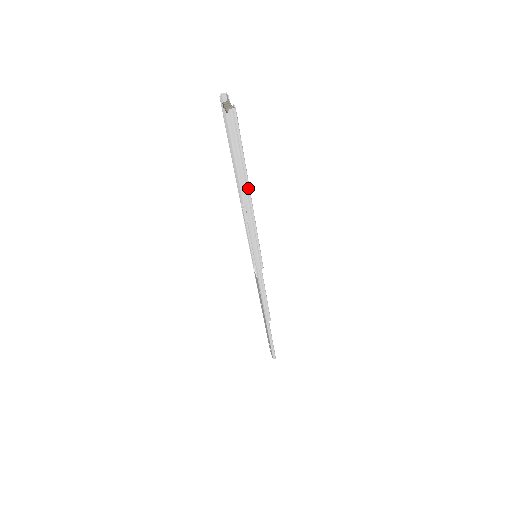
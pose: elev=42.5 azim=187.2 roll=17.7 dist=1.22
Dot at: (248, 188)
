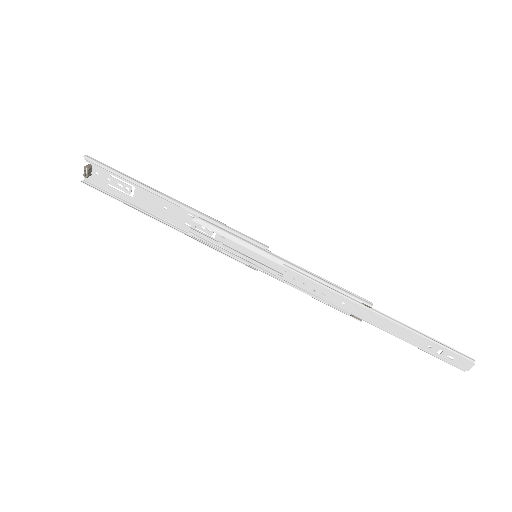
Dot at: (160, 193)
